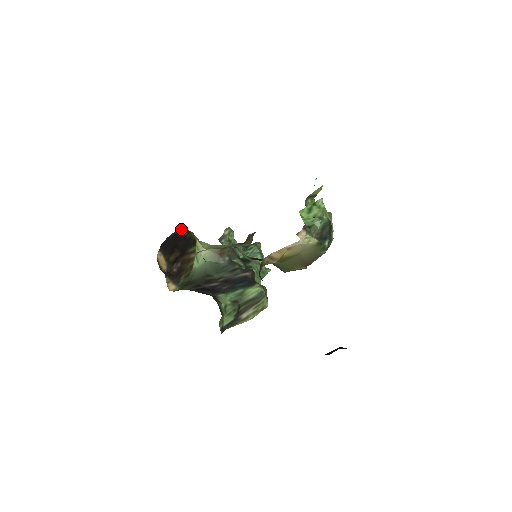
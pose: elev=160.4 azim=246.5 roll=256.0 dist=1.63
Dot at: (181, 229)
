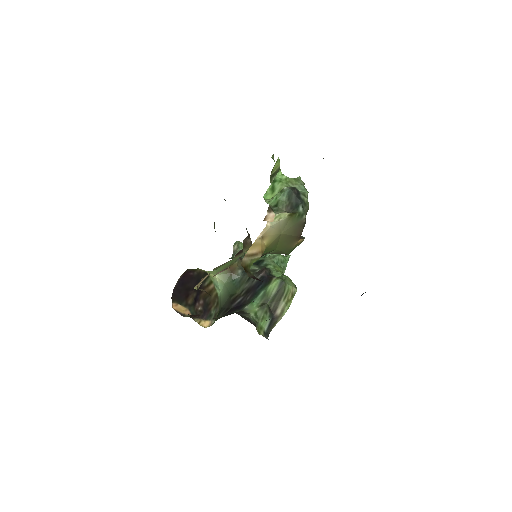
Dot at: (184, 273)
